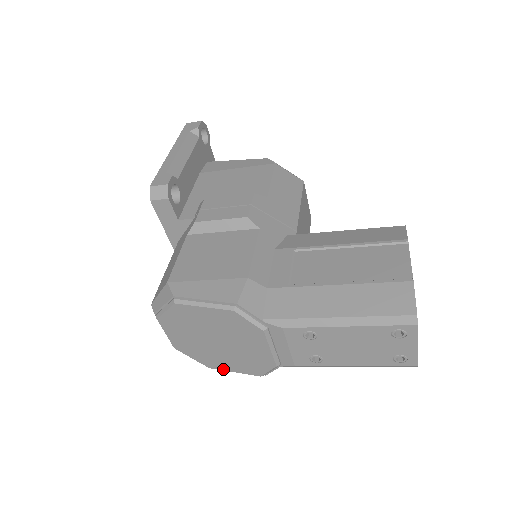
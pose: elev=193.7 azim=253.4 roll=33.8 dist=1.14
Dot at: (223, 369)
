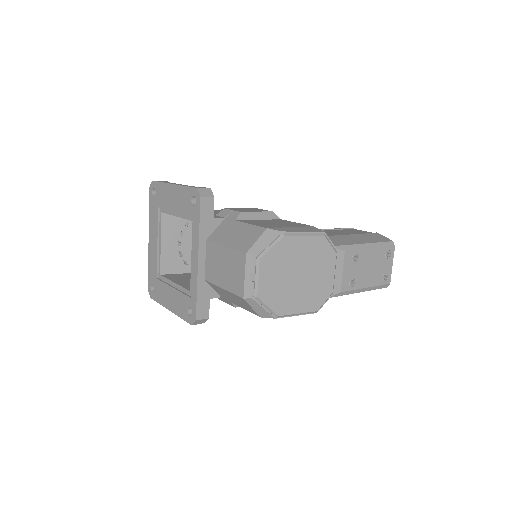
Dot at: (290, 313)
